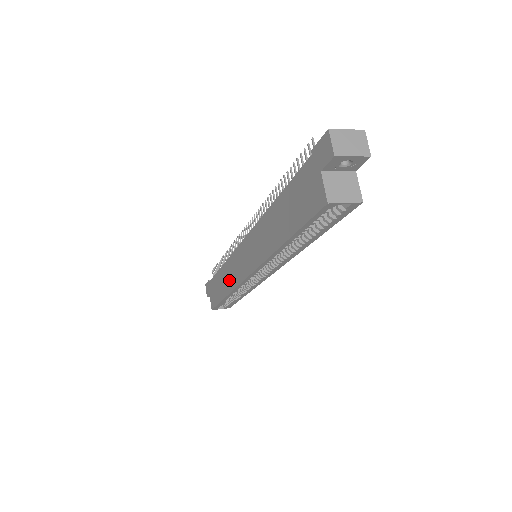
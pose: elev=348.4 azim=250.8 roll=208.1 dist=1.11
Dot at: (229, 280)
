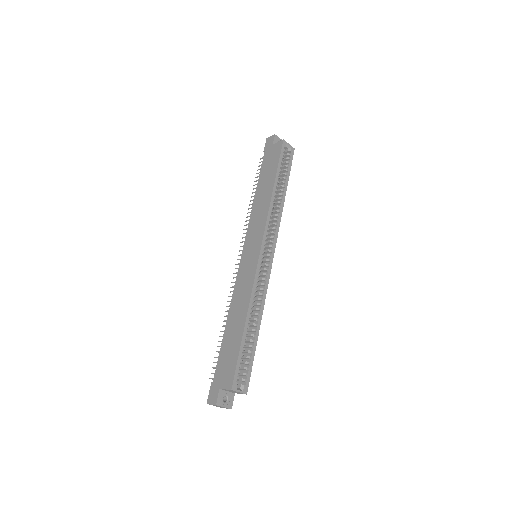
Dot at: (242, 300)
